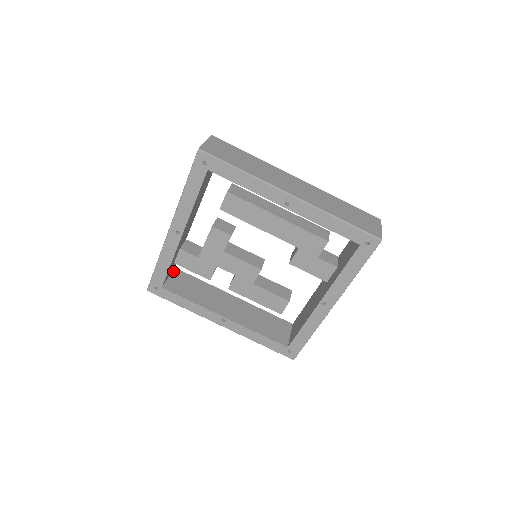
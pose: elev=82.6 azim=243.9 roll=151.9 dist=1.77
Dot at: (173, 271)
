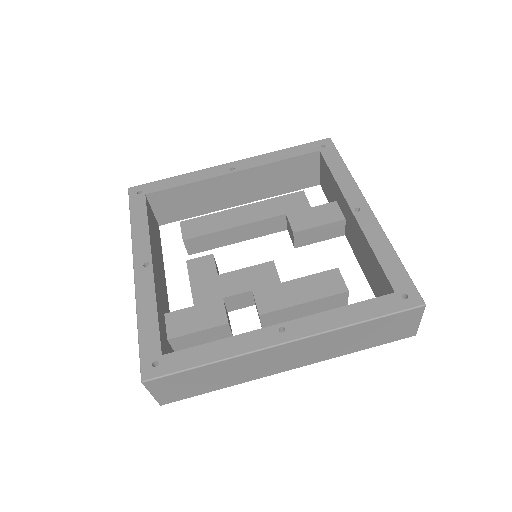
Dot at: occluded
